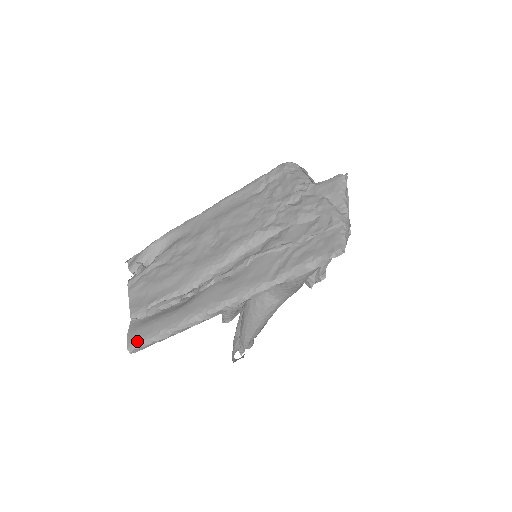
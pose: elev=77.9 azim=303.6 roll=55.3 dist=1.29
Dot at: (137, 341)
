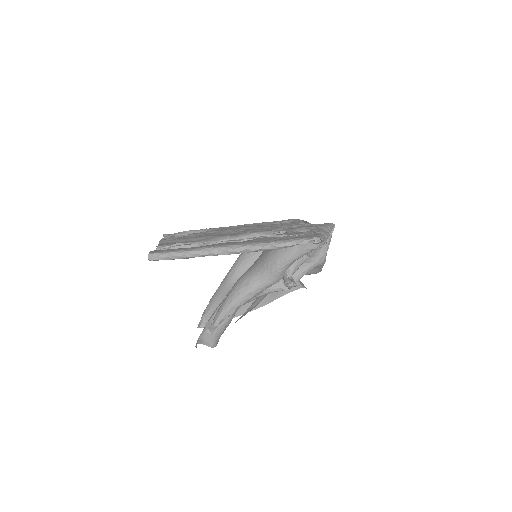
Dot at: (158, 252)
